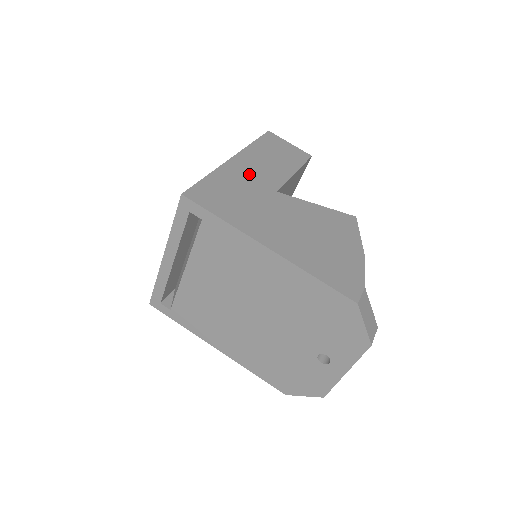
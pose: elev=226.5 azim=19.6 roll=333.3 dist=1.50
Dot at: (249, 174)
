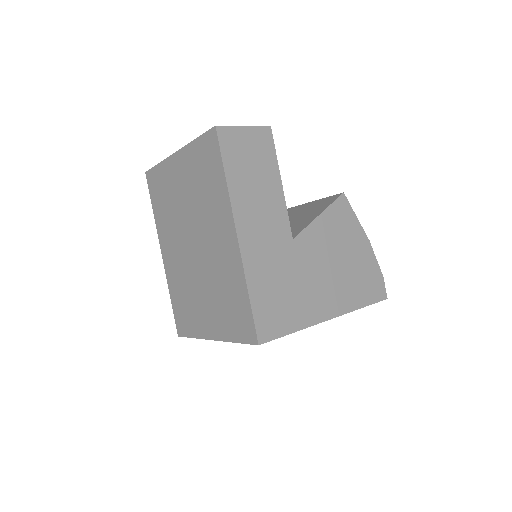
Dot at: (264, 244)
